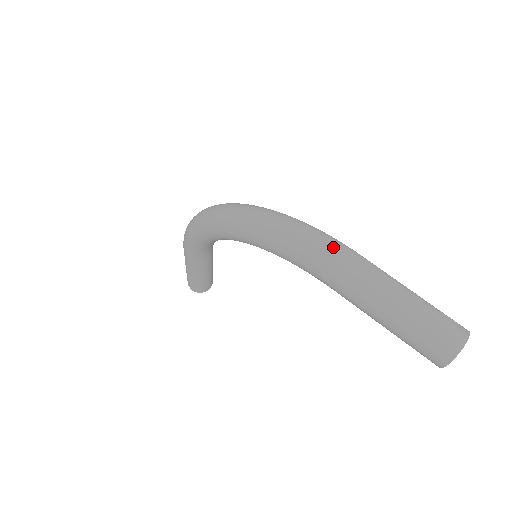
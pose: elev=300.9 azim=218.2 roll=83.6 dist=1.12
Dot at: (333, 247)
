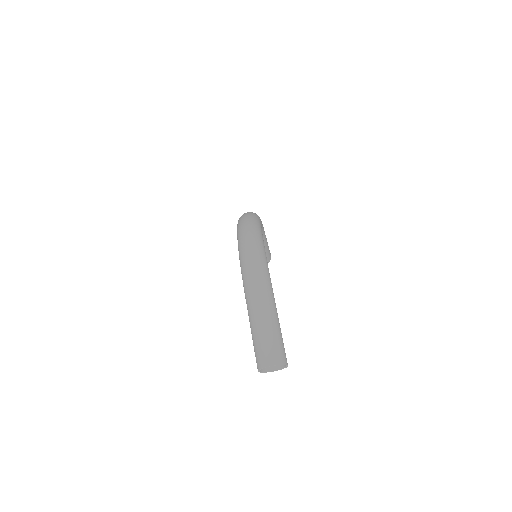
Dot at: (255, 271)
